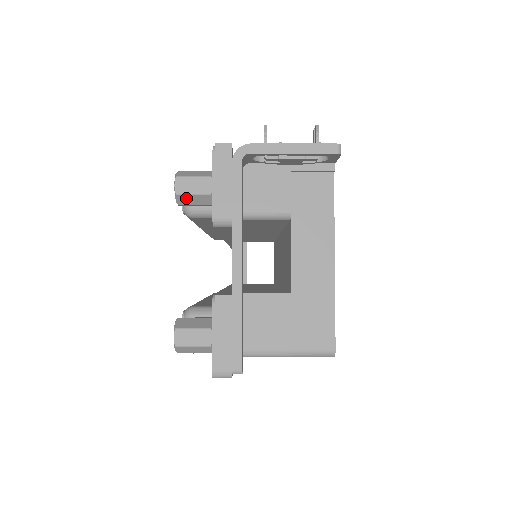
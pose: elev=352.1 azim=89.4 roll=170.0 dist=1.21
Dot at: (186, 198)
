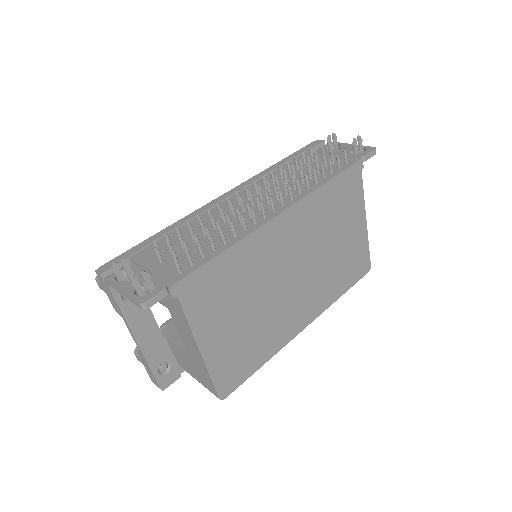
Dot at: occluded
